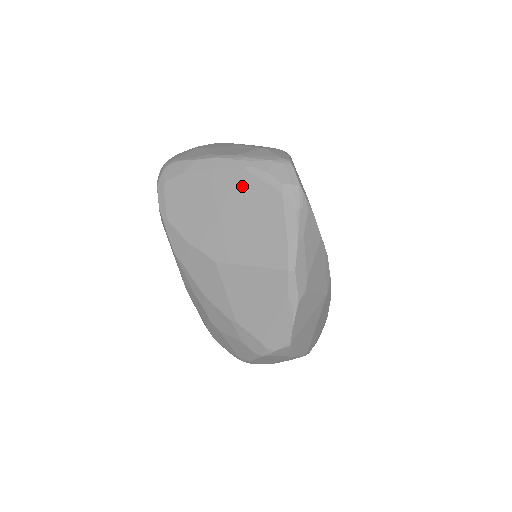
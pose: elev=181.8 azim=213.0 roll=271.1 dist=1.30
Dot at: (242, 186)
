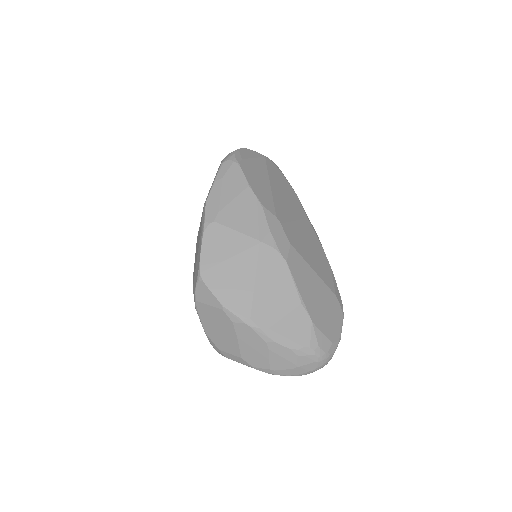
Dot at: occluded
